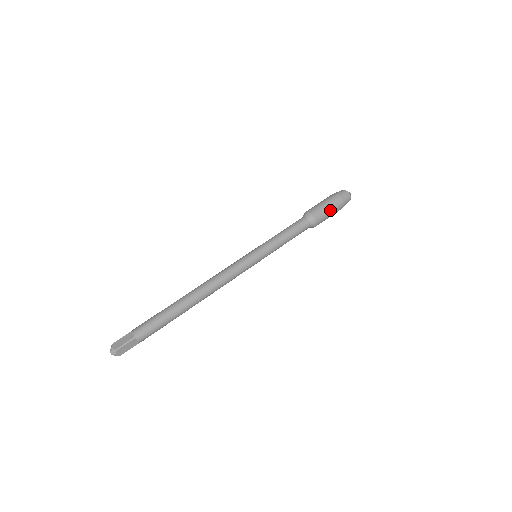
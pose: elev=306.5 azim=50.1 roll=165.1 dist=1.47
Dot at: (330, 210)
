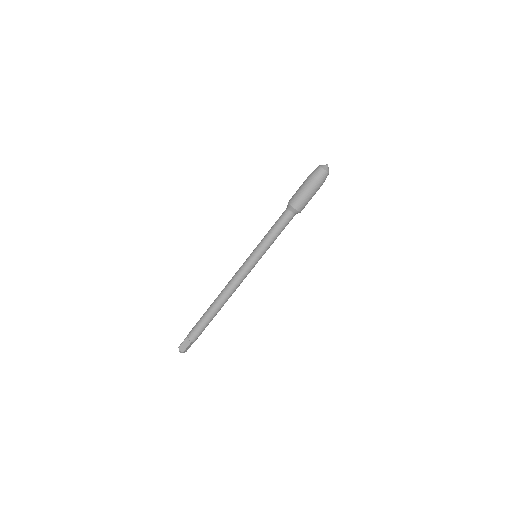
Dot at: (310, 196)
